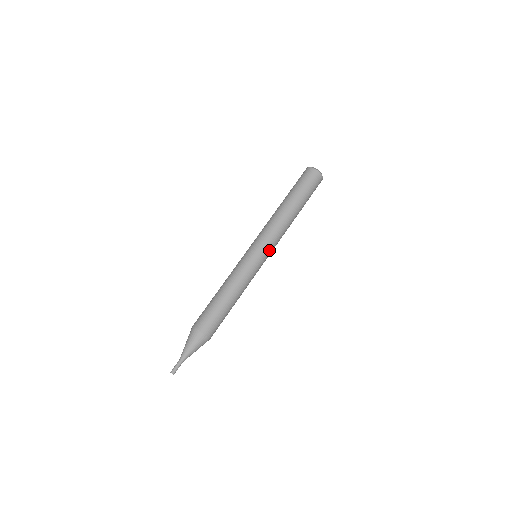
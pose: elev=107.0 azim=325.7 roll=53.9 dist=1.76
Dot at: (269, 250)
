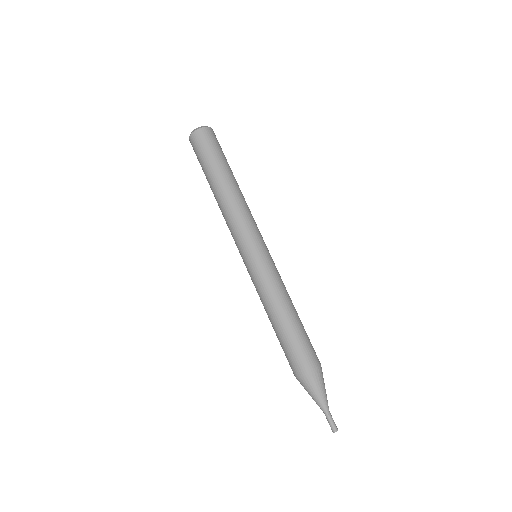
Dot at: (261, 237)
